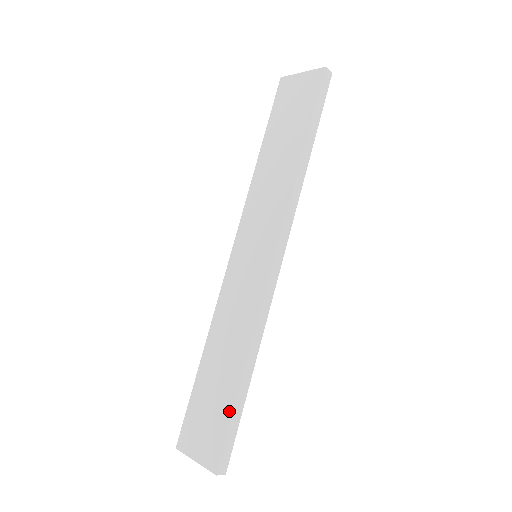
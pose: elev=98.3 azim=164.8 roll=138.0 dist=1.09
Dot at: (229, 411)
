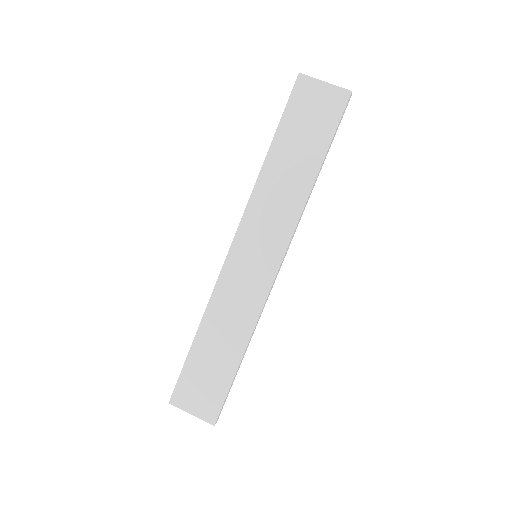
Dot at: (228, 382)
